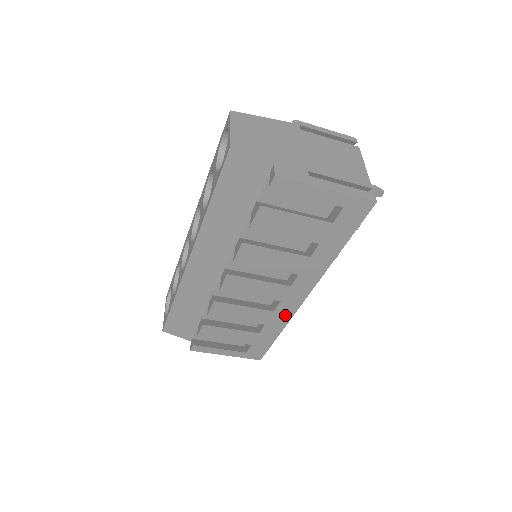
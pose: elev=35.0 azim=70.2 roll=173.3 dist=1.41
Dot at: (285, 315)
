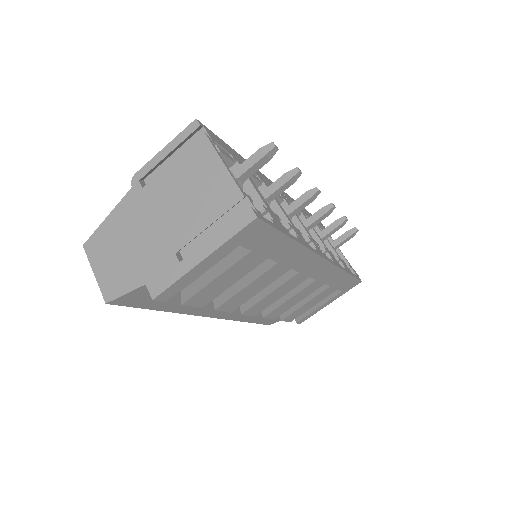
Dot at: (329, 272)
